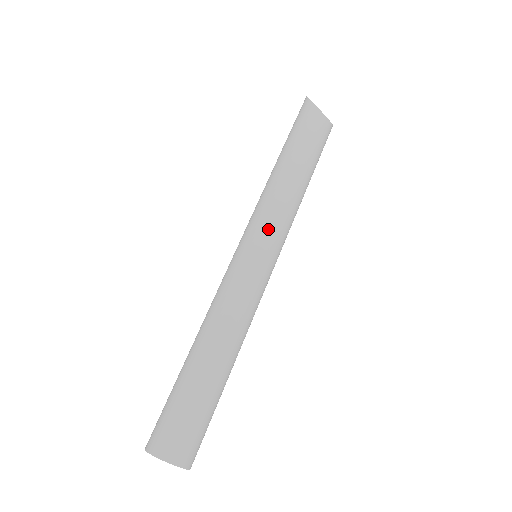
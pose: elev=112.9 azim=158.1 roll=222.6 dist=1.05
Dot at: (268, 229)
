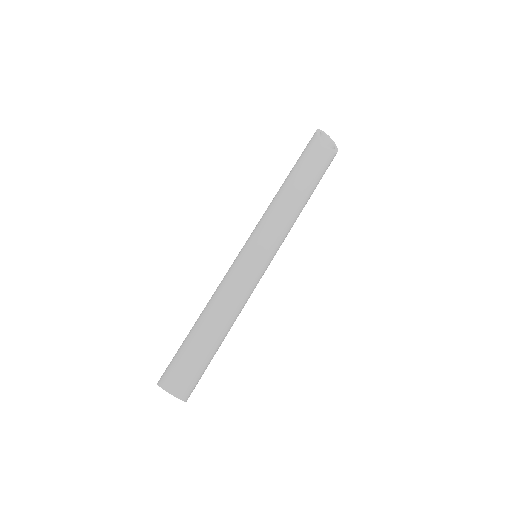
Dot at: (263, 236)
